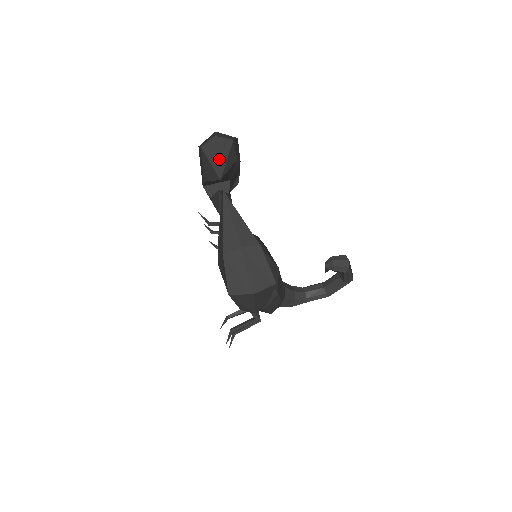
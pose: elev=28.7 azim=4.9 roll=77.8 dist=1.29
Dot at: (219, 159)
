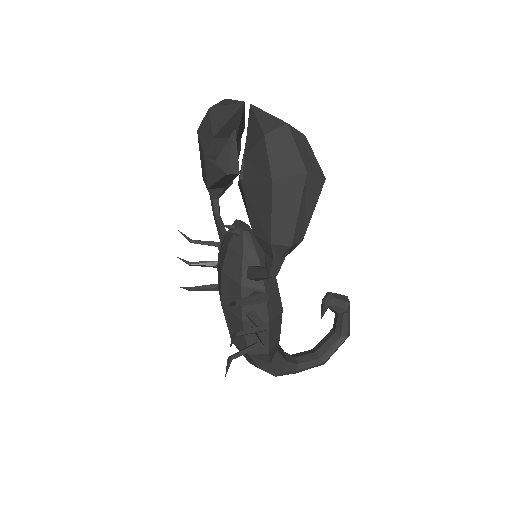
Dot at: (236, 101)
